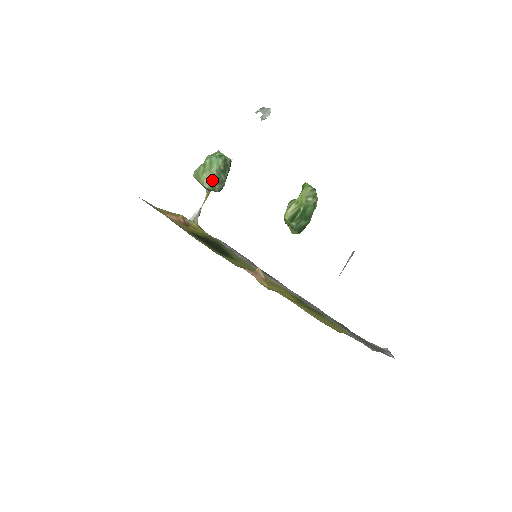
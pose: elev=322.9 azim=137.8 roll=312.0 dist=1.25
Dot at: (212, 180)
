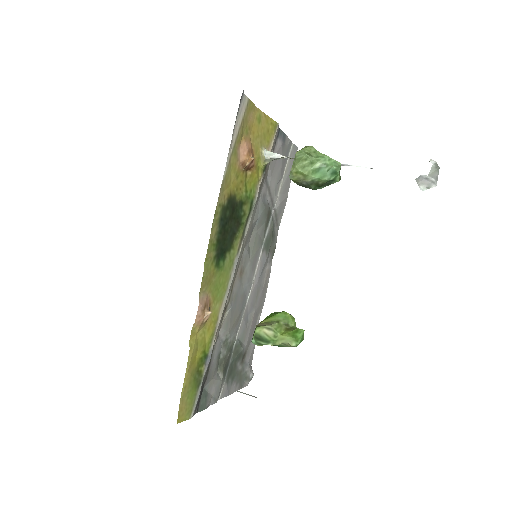
Dot at: (300, 180)
